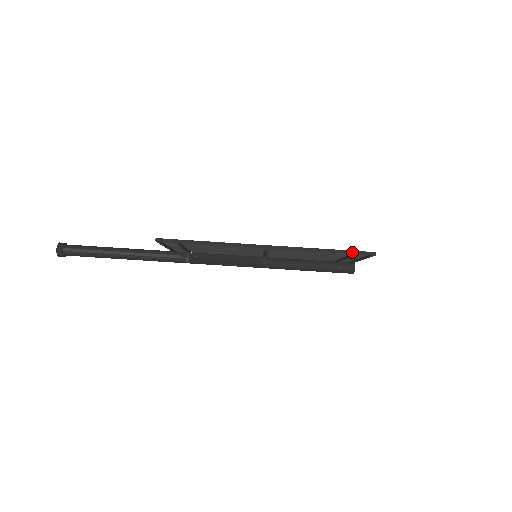
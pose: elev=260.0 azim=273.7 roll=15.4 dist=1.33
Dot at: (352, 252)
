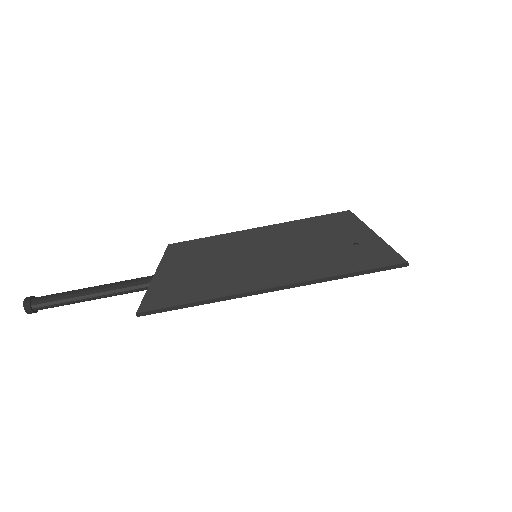
Dot at: (378, 270)
